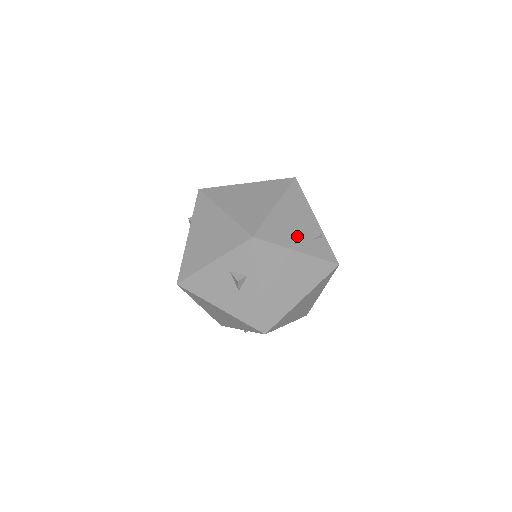
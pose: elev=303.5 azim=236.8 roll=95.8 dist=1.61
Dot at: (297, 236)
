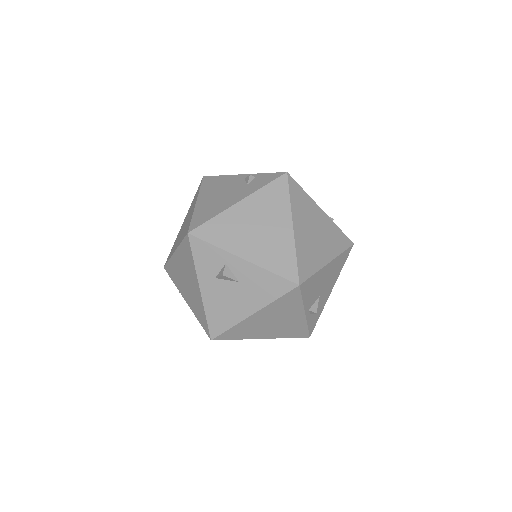
Dot at: (230, 197)
